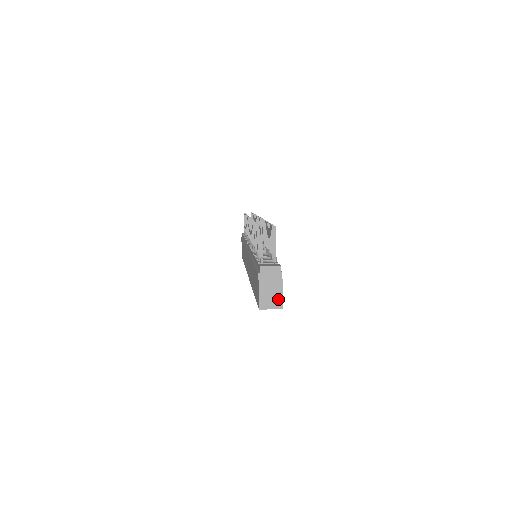
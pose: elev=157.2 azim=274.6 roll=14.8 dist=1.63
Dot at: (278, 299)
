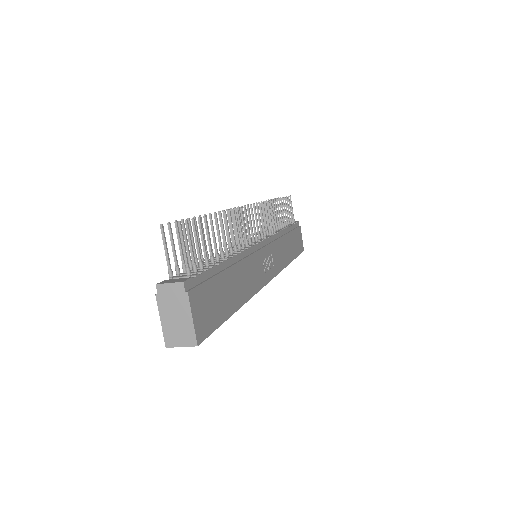
Dot at: (188, 332)
